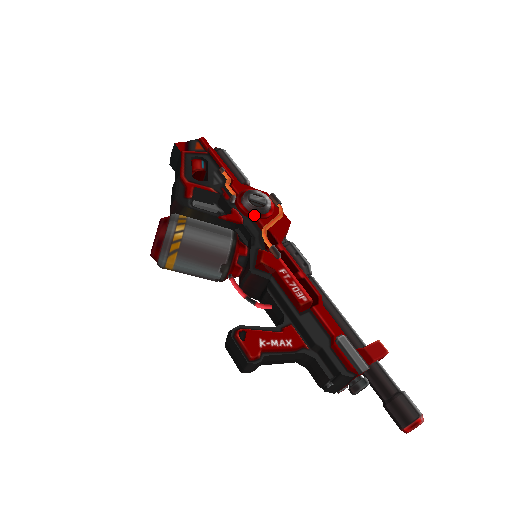
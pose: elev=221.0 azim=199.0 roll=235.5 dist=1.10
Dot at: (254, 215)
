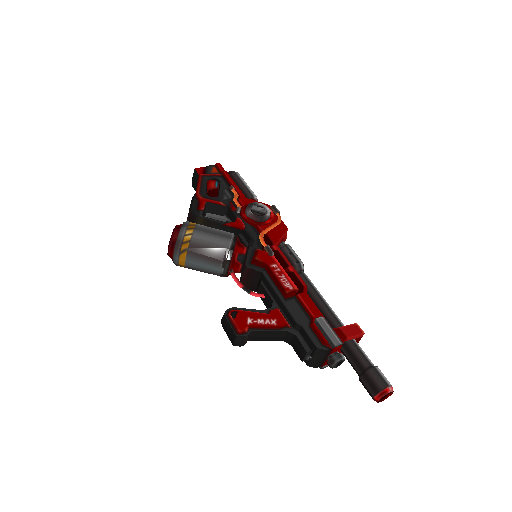
Dot at: (255, 222)
